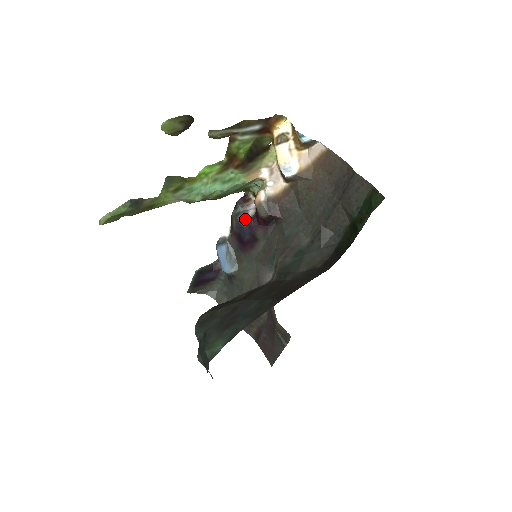
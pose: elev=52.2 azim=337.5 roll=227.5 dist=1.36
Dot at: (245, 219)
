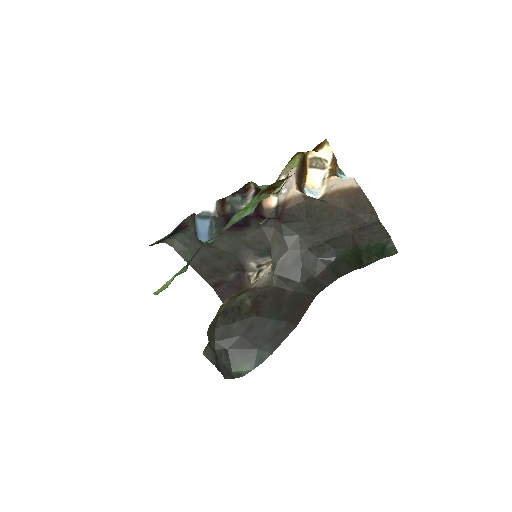
Dot at: occluded
